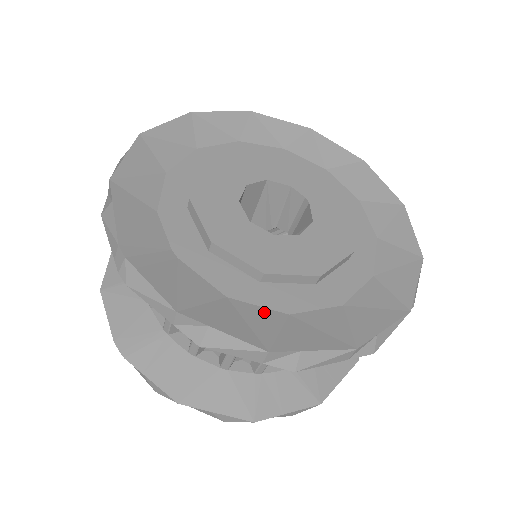
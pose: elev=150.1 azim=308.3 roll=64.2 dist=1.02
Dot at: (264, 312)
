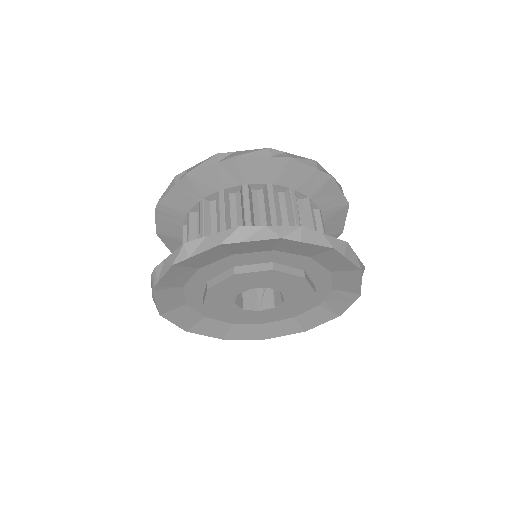
Dot at: occluded
